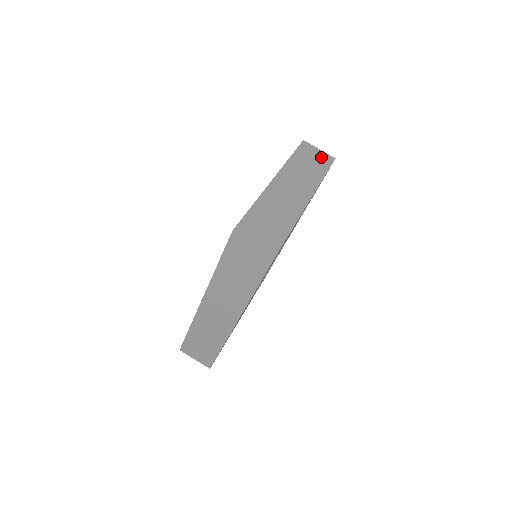
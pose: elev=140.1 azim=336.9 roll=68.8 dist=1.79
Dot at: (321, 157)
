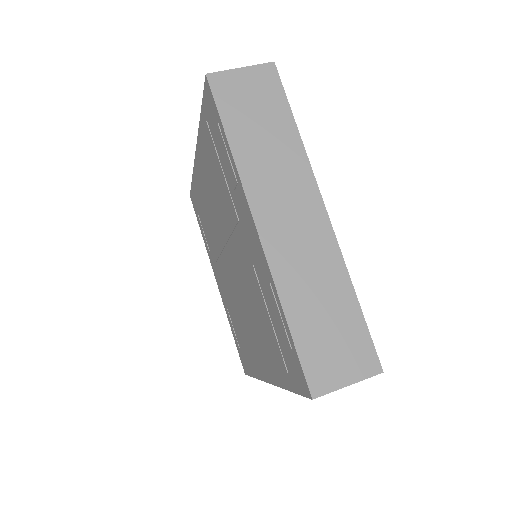
Dot at: (258, 86)
